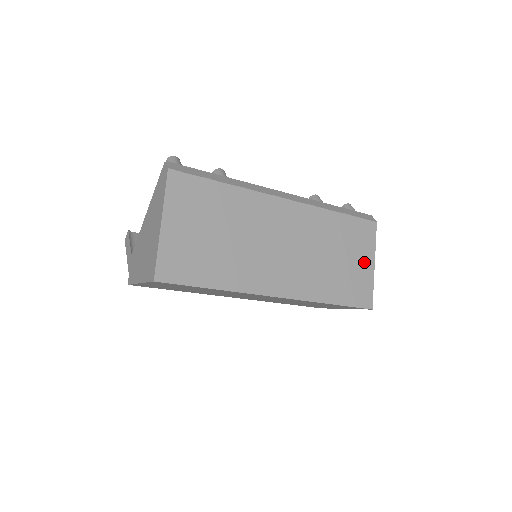
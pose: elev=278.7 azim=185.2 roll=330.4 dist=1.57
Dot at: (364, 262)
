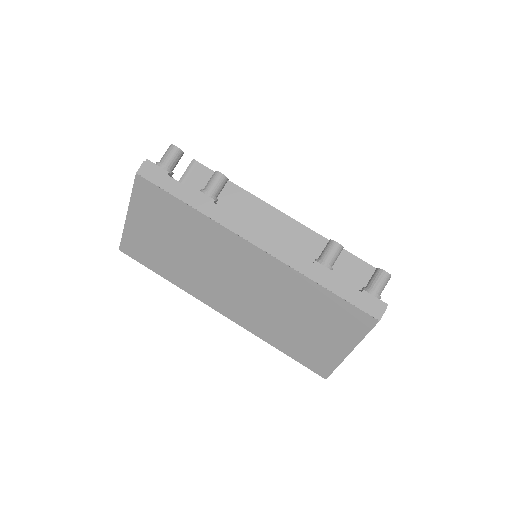
Dot at: (336, 342)
